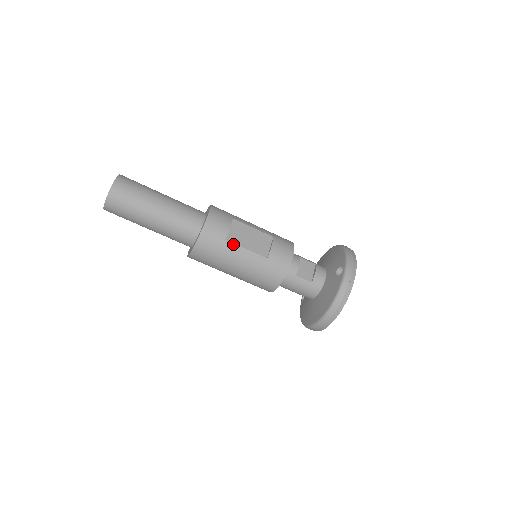
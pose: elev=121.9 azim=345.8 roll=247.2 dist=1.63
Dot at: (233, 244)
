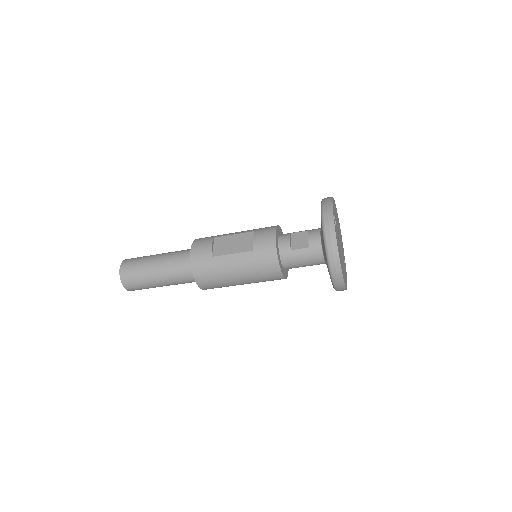
Dot at: (220, 256)
